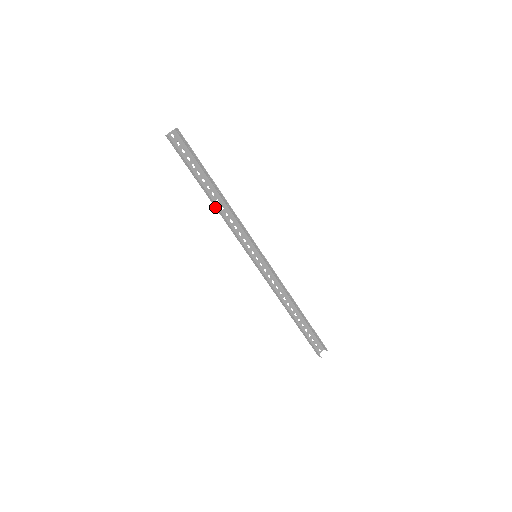
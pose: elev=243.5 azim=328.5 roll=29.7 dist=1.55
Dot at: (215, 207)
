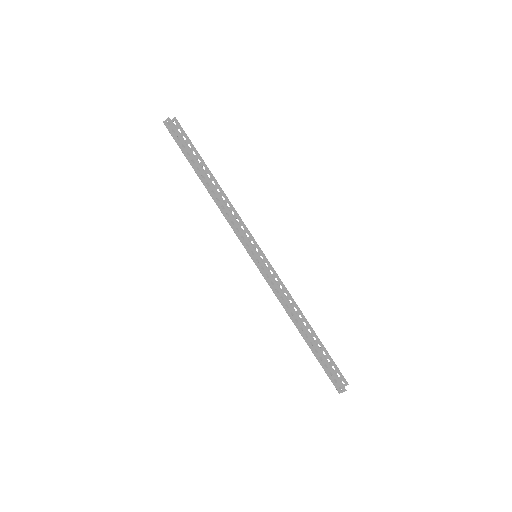
Dot at: (212, 196)
